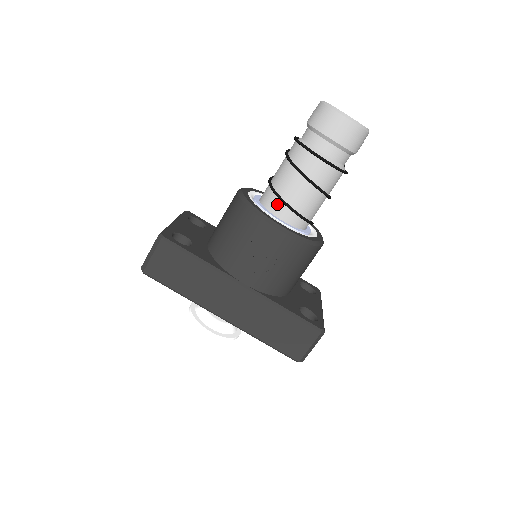
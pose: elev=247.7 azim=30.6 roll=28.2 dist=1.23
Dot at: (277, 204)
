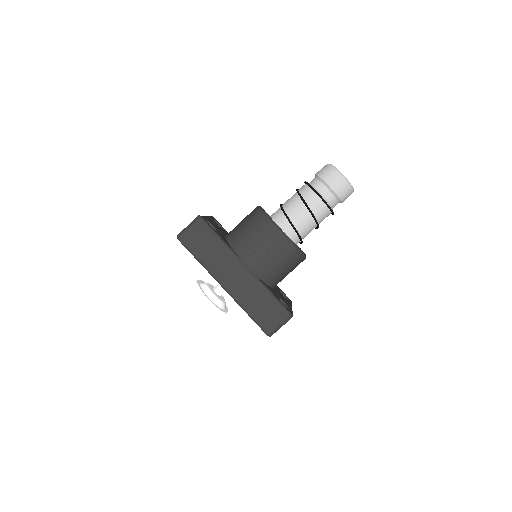
Dot at: (283, 219)
